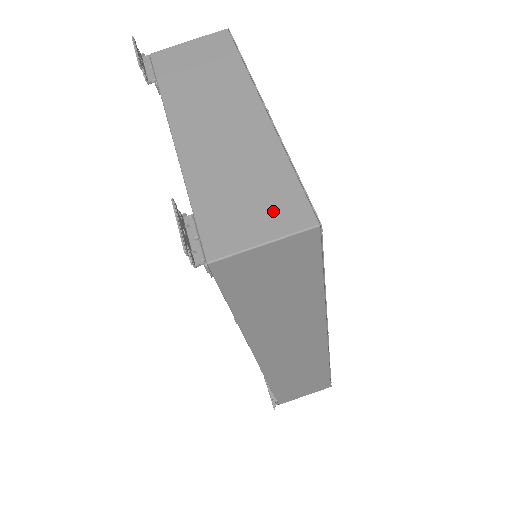
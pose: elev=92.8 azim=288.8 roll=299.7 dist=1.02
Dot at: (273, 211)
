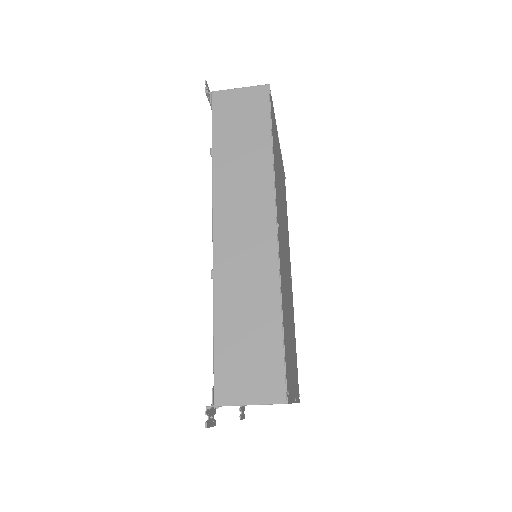
Dot at: occluded
